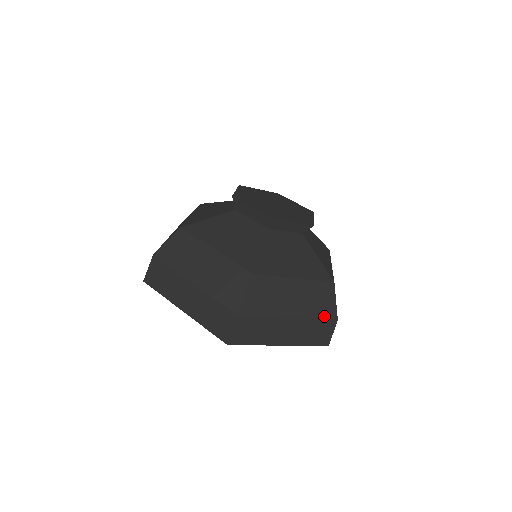
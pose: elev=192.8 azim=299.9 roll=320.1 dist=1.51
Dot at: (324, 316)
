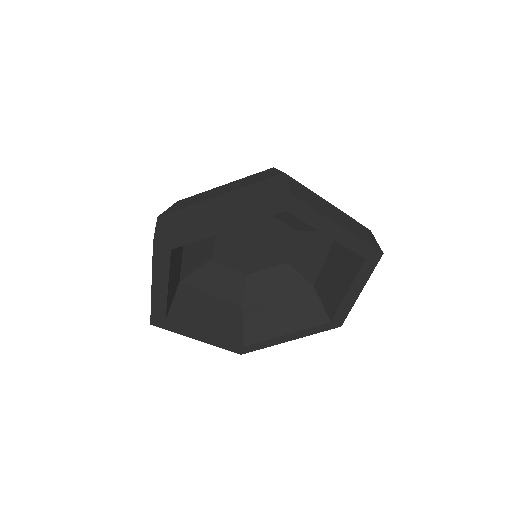
Dot at: (356, 221)
